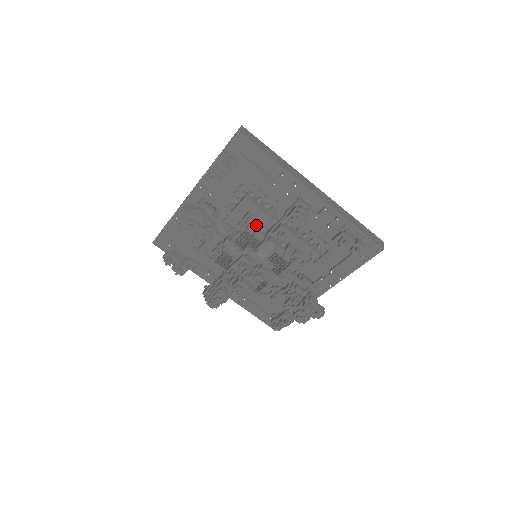
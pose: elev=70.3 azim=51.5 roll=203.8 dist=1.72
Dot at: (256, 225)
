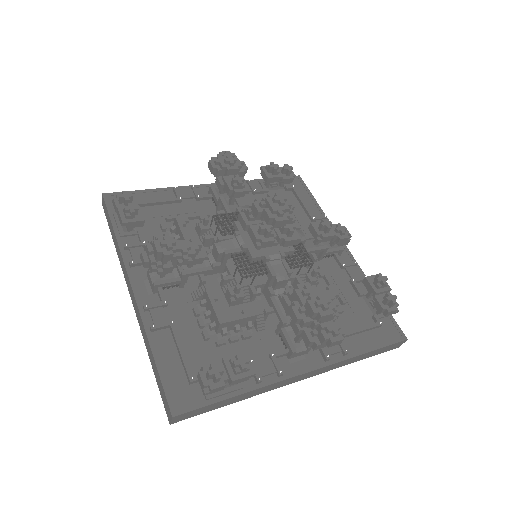
Dot at: occluded
